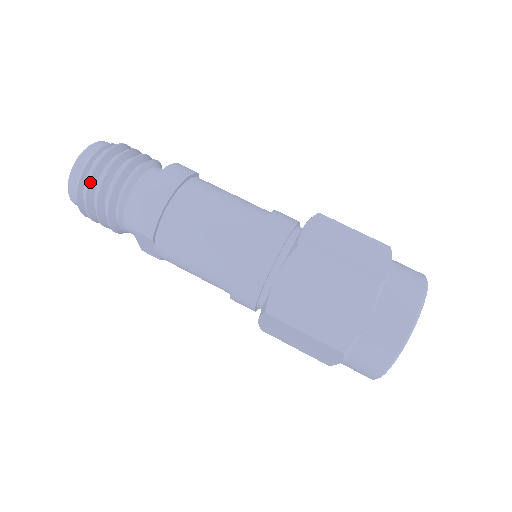
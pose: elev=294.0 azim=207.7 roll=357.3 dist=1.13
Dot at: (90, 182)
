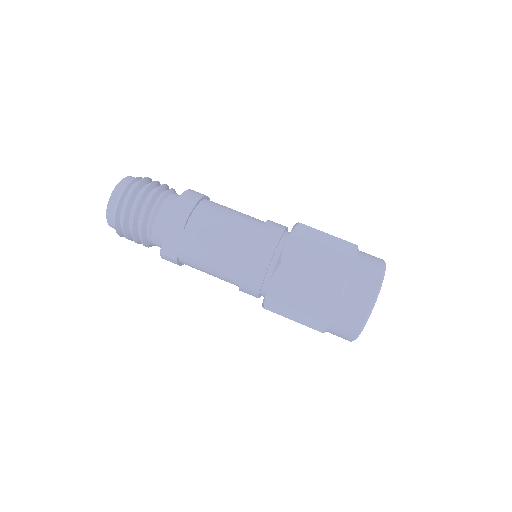
Dot at: (135, 189)
